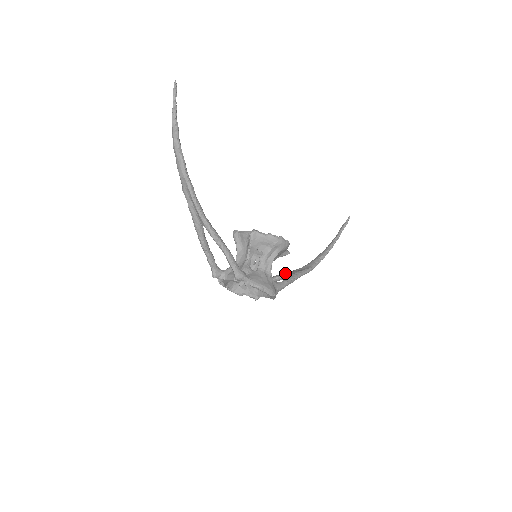
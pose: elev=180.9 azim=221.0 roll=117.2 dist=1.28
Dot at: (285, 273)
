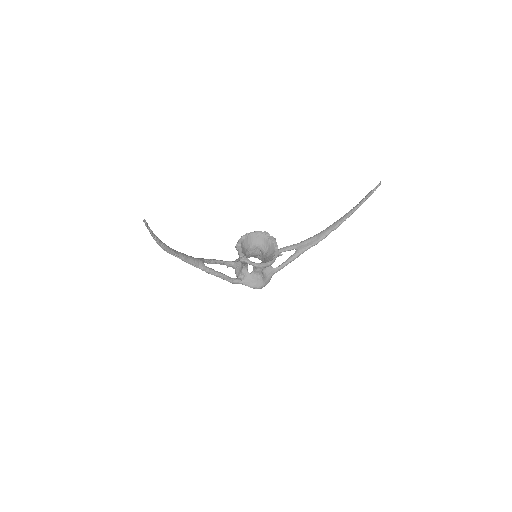
Dot at: (293, 247)
